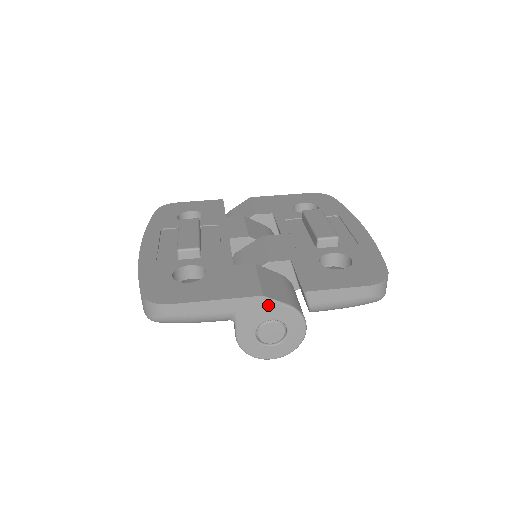
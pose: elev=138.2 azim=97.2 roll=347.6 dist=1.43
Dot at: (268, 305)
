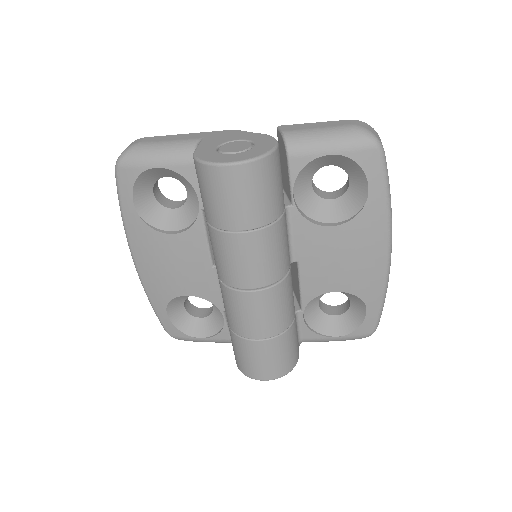
Dot at: (238, 134)
